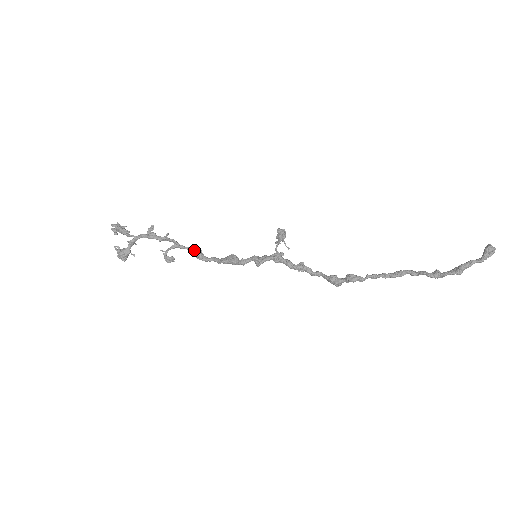
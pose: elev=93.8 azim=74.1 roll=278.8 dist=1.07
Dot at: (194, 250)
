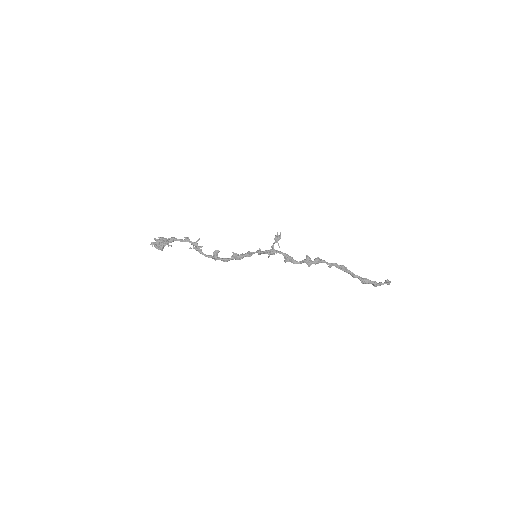
Dot at: (210, 257)
